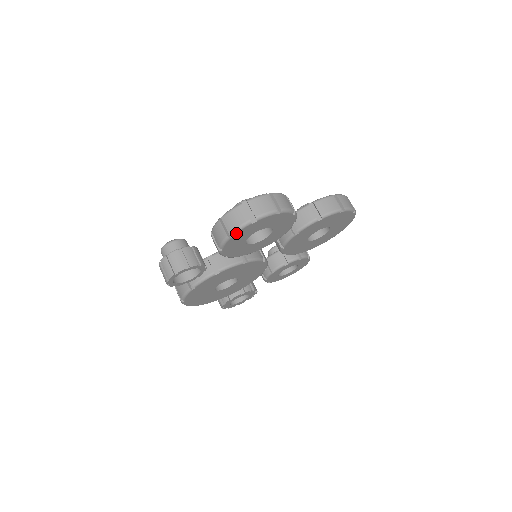
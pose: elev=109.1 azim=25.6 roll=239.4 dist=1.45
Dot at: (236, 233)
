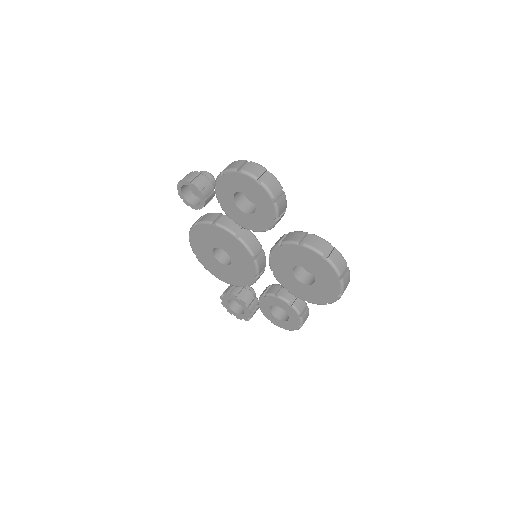
Dot at: (225, 173)
